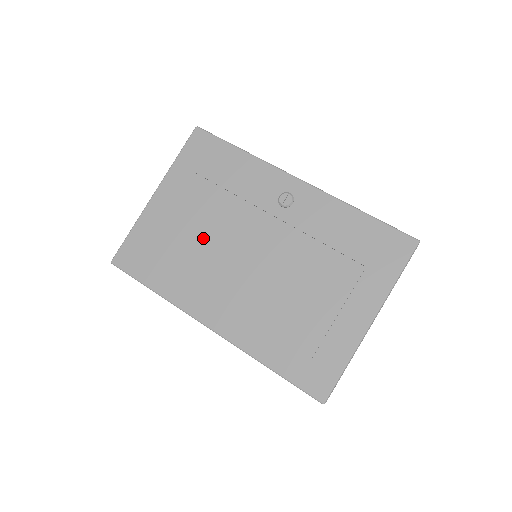
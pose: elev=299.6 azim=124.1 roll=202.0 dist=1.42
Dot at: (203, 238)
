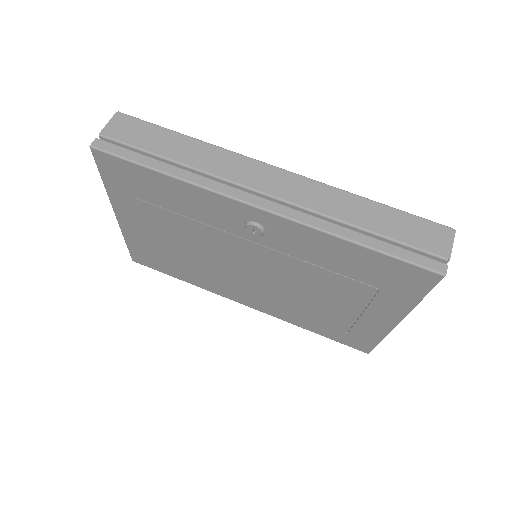
Dot at: (193, 253)
